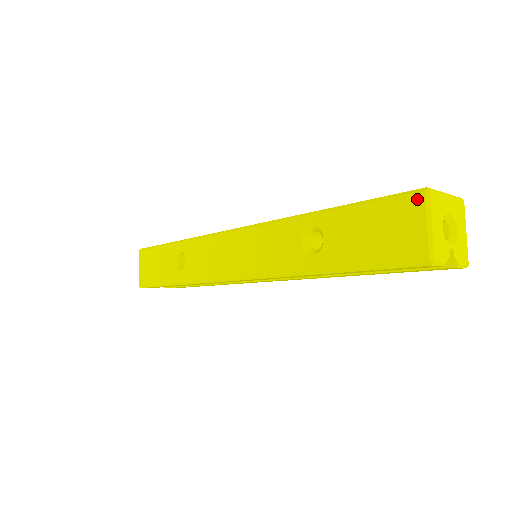
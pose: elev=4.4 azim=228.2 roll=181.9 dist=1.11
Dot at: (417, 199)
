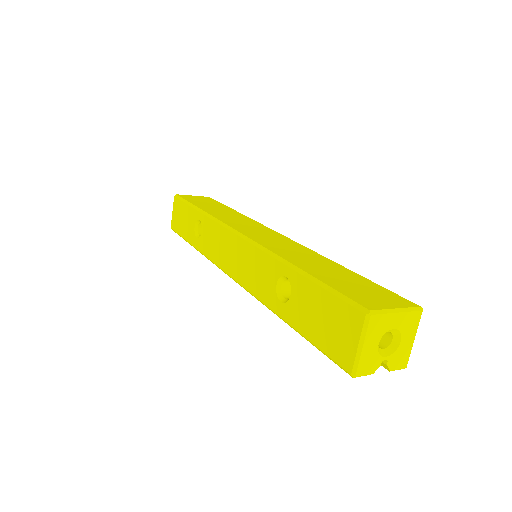
Dot at: (358, 317)
